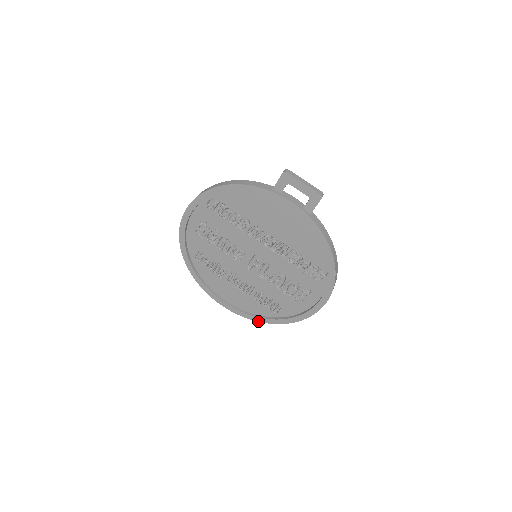
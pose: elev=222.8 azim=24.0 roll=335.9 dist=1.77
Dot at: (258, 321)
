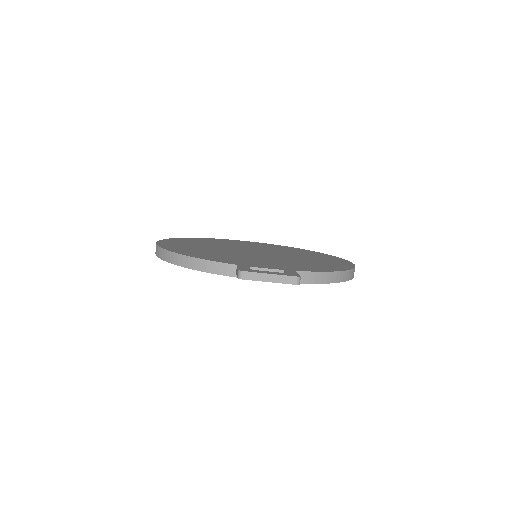
Dot at: occluded
